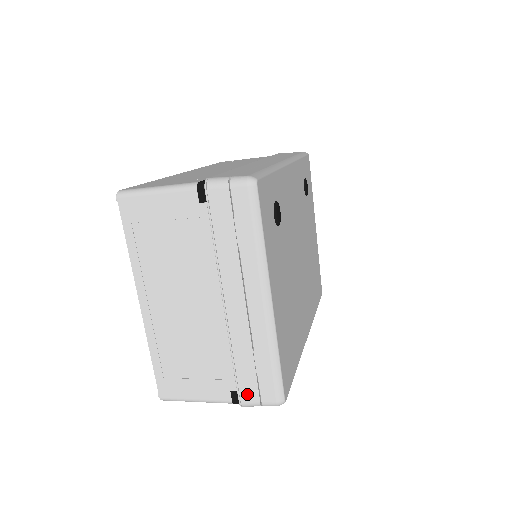
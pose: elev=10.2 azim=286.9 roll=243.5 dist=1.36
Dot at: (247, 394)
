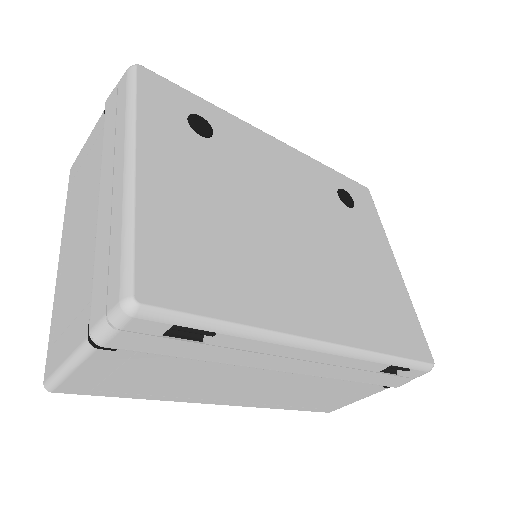
Dot at: (97, 309)
